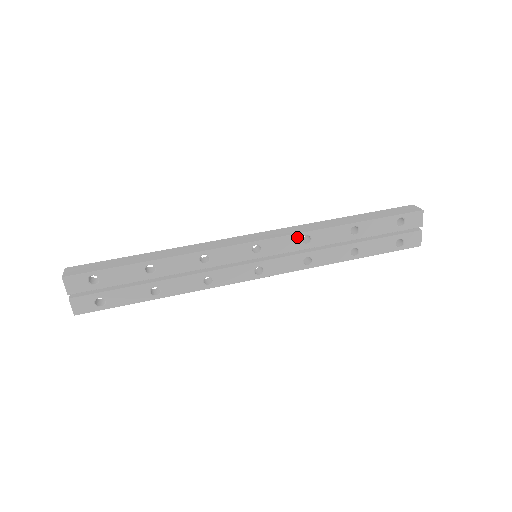
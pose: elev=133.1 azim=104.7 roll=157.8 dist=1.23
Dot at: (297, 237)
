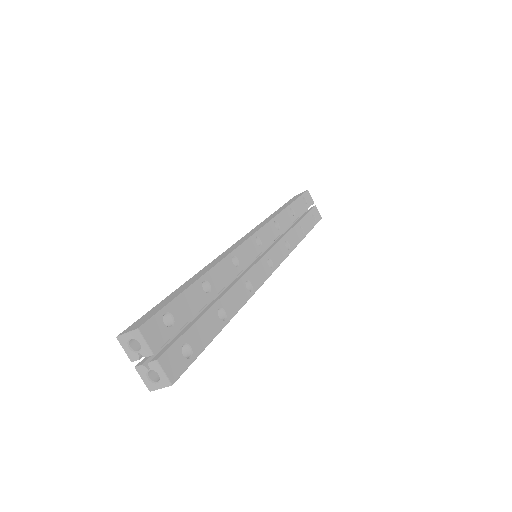
Dot at: (271, 224)
